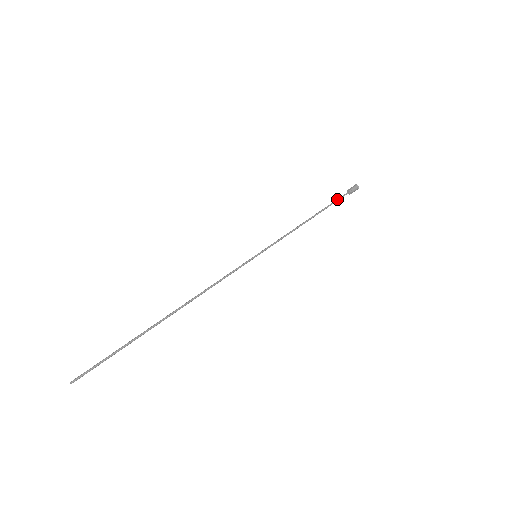
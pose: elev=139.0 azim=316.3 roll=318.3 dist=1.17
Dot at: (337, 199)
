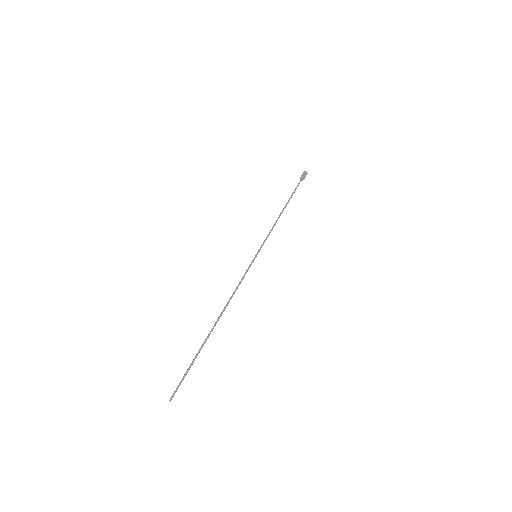
Dot at: (295, 189)
